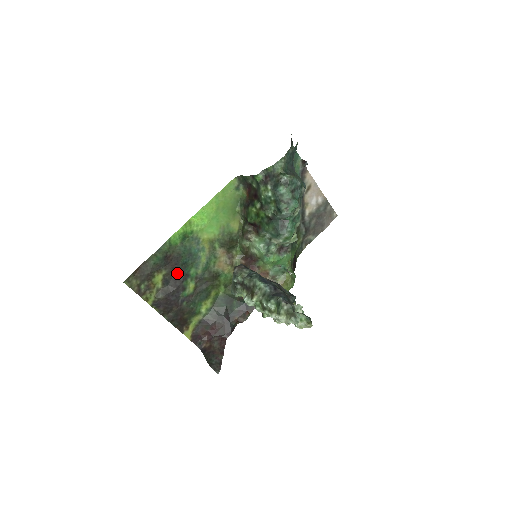
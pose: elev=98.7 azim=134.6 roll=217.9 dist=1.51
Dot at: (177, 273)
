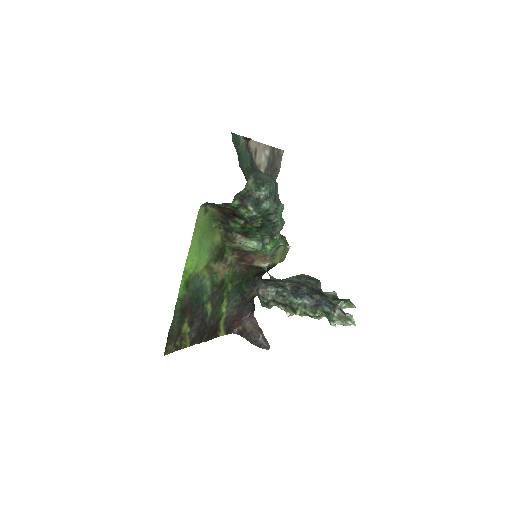
Dot at: (196, 311)
